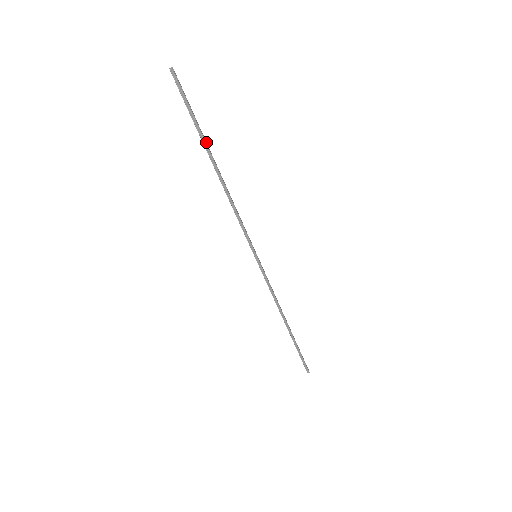
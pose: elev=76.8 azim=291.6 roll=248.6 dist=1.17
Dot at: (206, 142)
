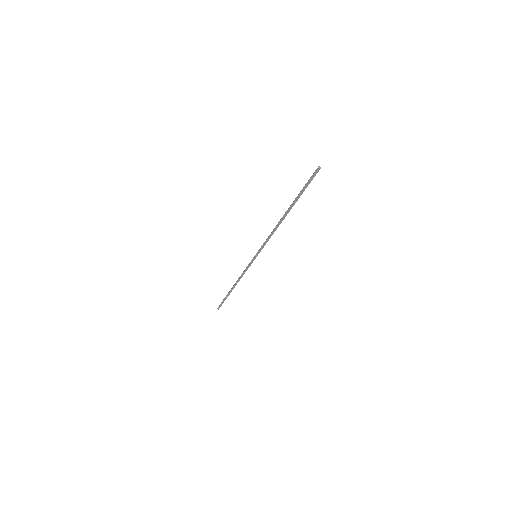
Dot at: occluded
